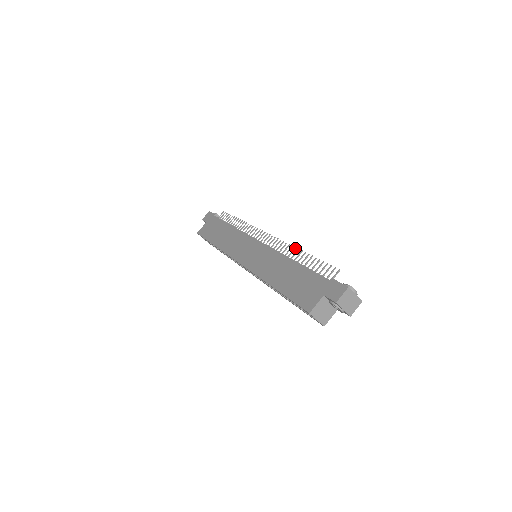
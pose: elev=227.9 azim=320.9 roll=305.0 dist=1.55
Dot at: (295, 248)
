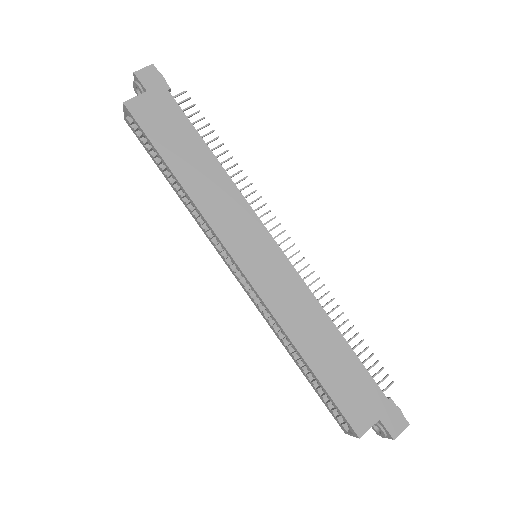
Dot at: (333, 299)
